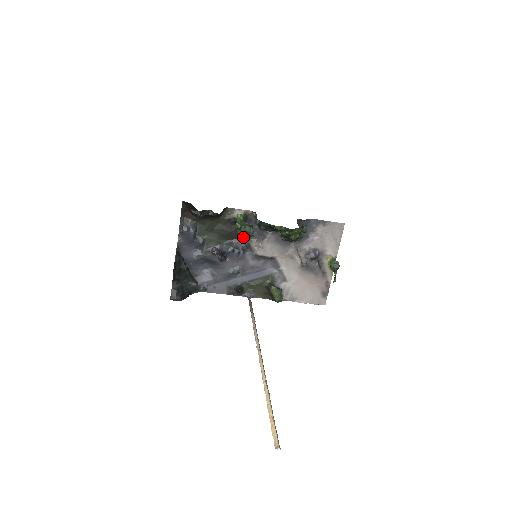
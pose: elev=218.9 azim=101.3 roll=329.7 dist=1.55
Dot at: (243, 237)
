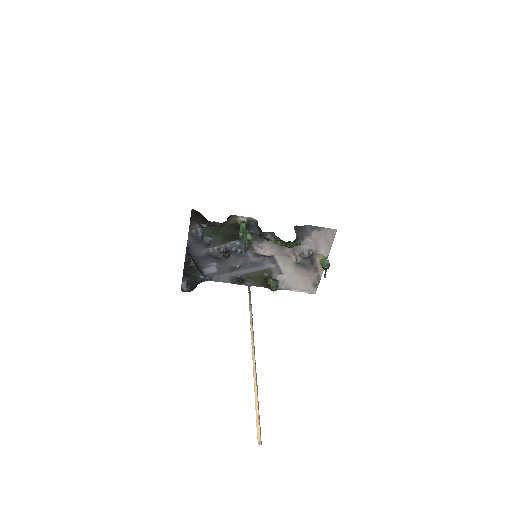
Dot at: (245, 244)
